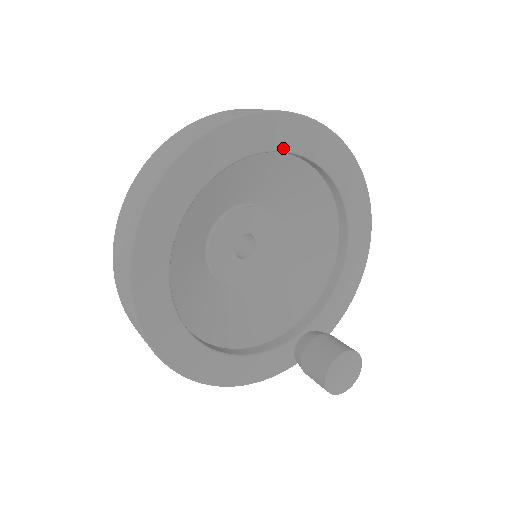
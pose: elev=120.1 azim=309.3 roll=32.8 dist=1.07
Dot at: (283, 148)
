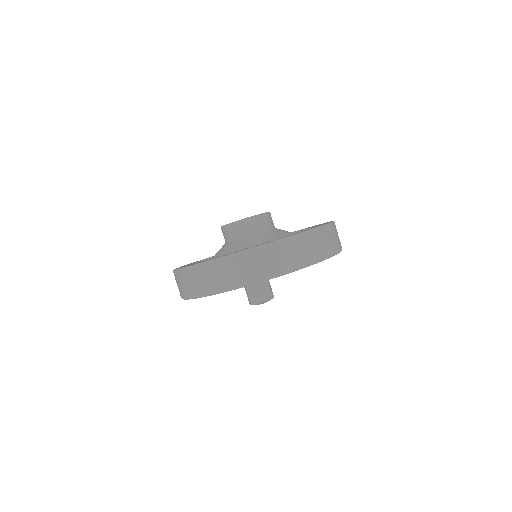
Dot at: occluded
